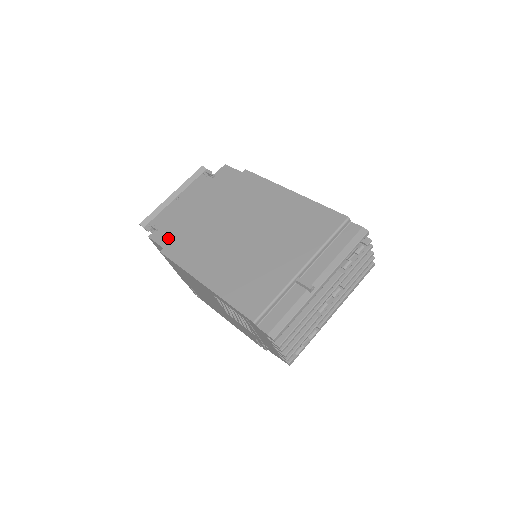
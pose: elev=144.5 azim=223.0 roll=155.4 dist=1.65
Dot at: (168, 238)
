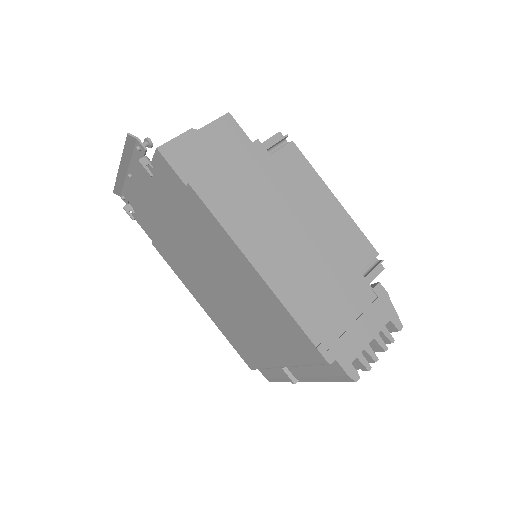
Dot at: (150, 232)
